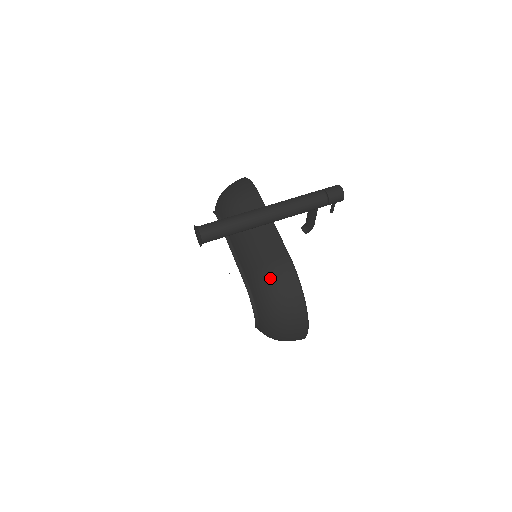
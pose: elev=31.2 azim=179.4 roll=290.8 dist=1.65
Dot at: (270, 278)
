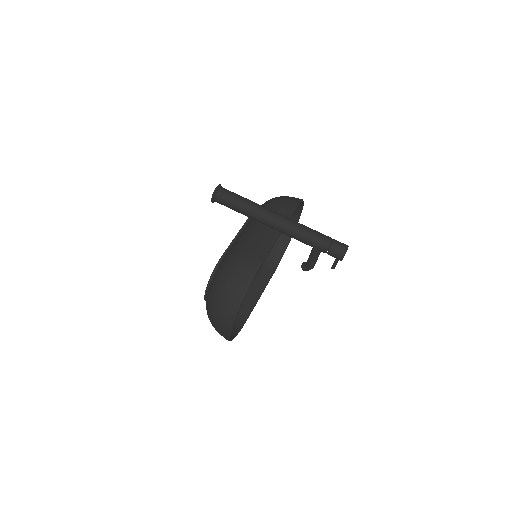
Dot at: (235, 264)
